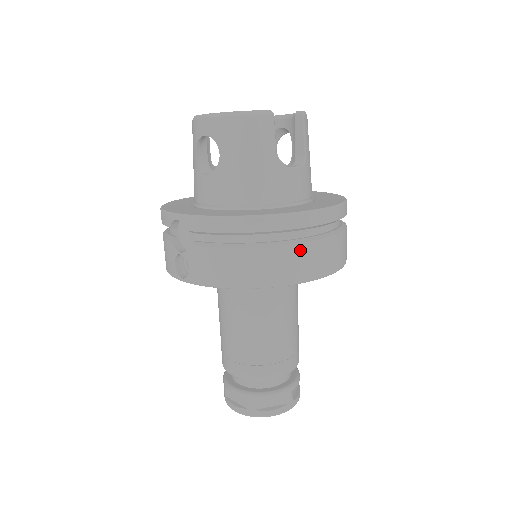
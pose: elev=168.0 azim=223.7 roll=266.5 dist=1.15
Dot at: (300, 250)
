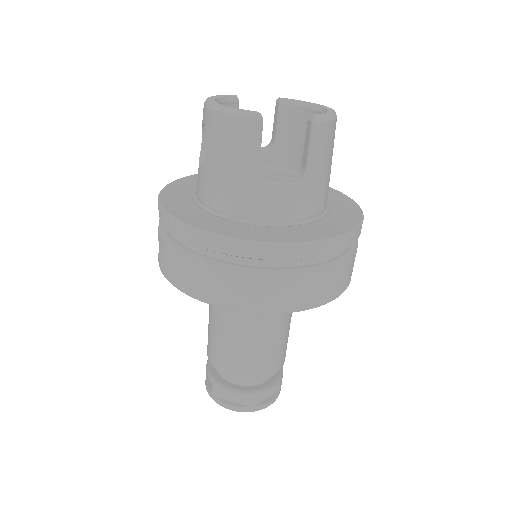
Dot at: (246, 279)
